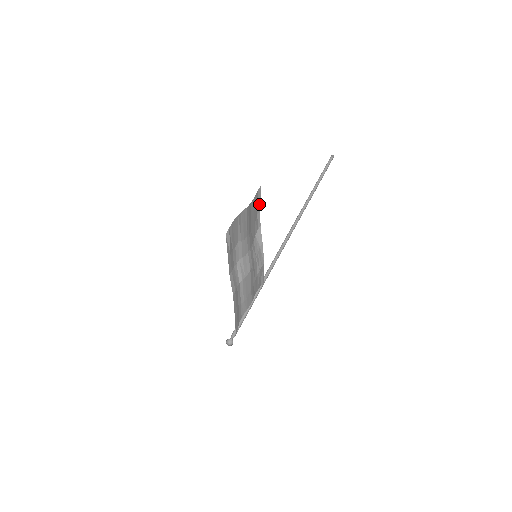
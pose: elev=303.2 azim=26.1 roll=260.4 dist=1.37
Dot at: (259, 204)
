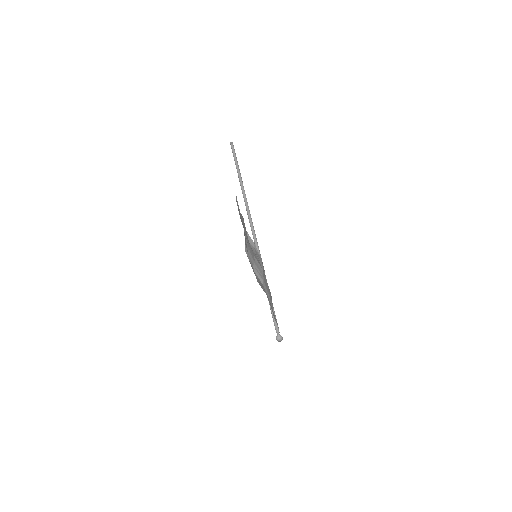
Dot at: occluded
